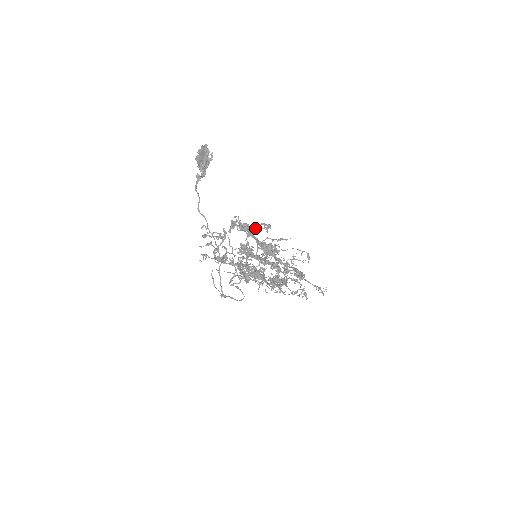
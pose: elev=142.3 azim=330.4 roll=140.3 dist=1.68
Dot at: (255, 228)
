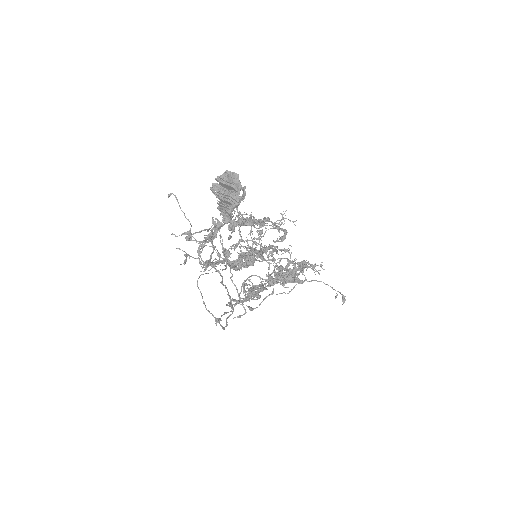
Dot at: occluded
